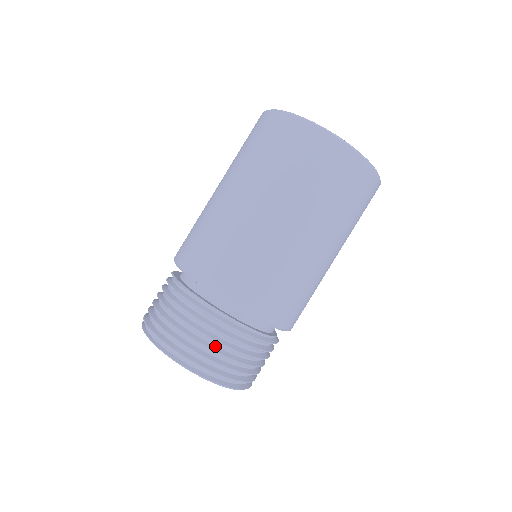
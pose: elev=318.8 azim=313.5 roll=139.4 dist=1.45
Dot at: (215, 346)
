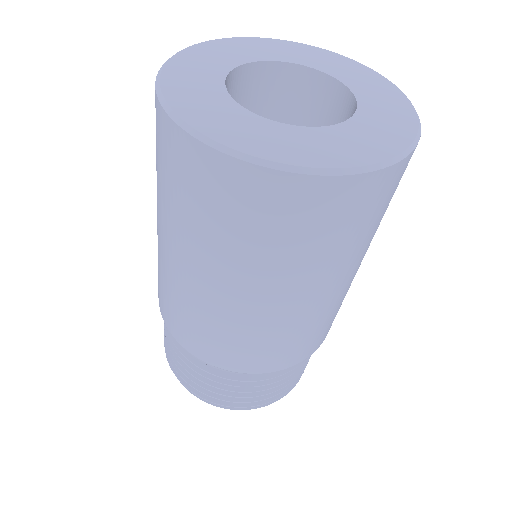
Dot at: occluded
